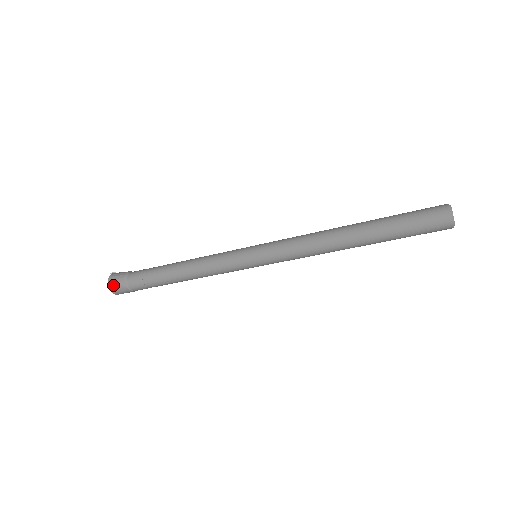
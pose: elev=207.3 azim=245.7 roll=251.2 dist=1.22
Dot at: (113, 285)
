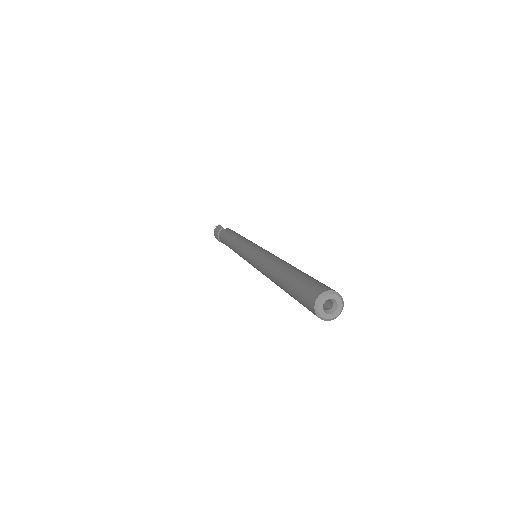
Dot at: (216, 238)
